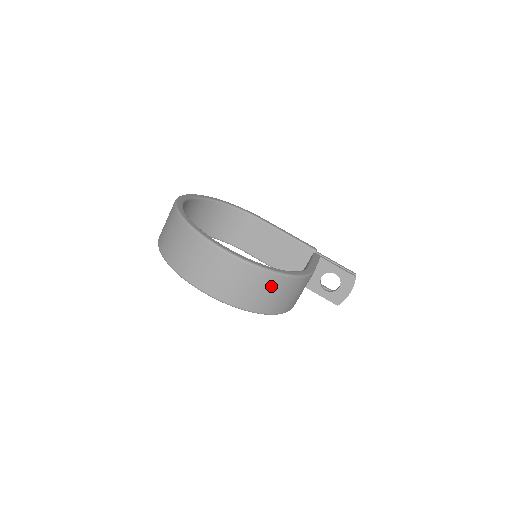
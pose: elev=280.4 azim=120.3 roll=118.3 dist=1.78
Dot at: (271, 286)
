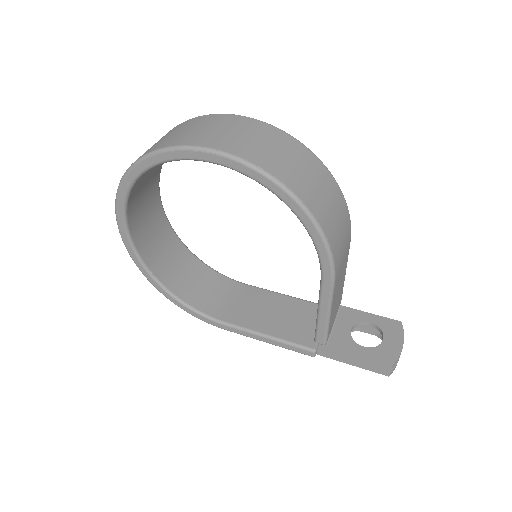
Dot at: (309, 166)
